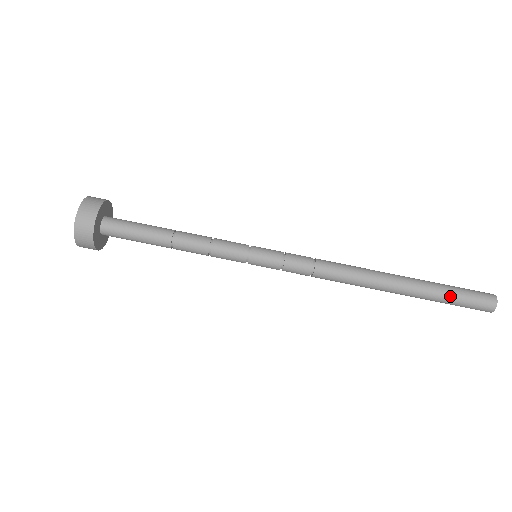
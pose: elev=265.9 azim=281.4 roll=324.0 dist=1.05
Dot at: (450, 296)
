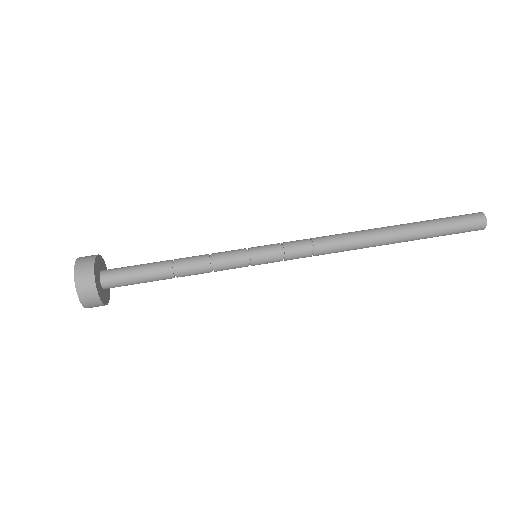
Dot at: (443, 225)
